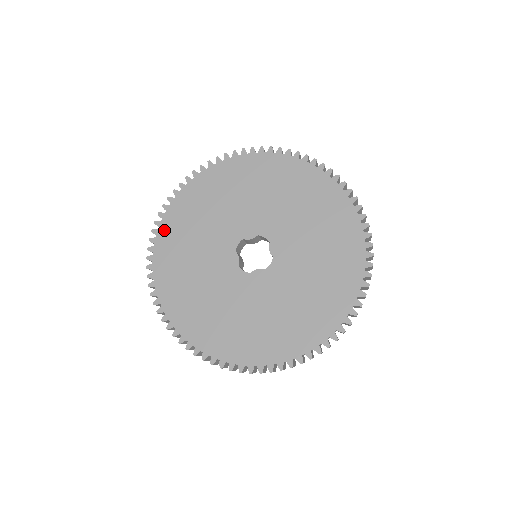
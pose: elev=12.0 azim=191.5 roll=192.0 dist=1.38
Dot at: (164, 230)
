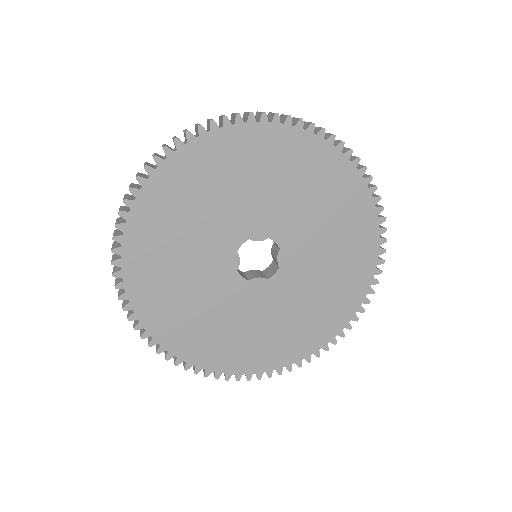
Dot at: (144, 204)
